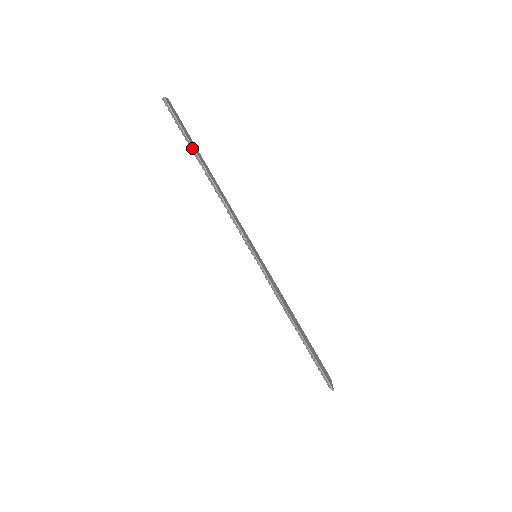
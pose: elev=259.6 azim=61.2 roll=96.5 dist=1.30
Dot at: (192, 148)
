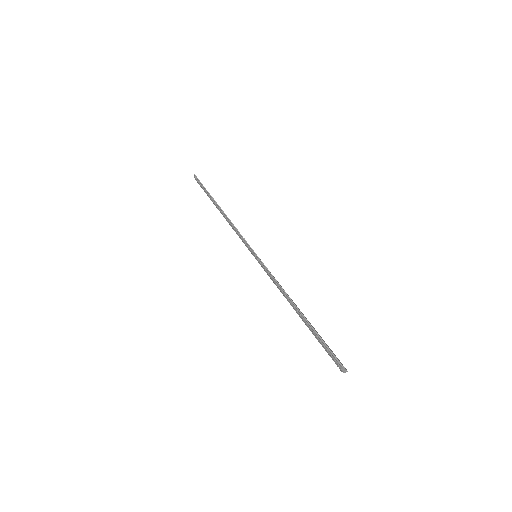
Dot at: (209, 194)
